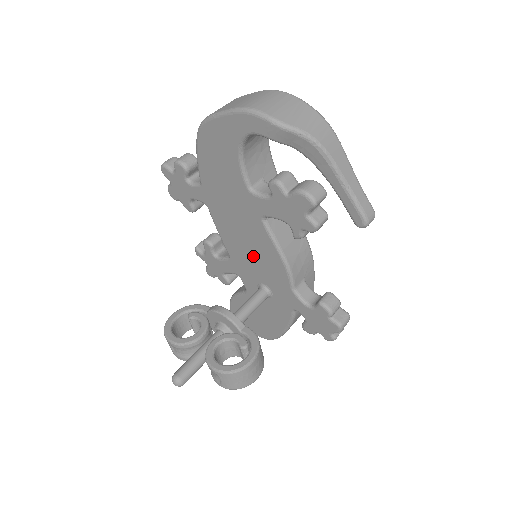
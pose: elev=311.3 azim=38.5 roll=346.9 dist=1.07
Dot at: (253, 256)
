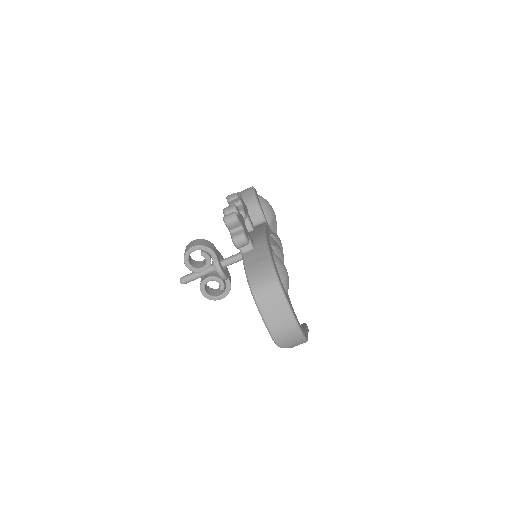
Dot at: occluded
